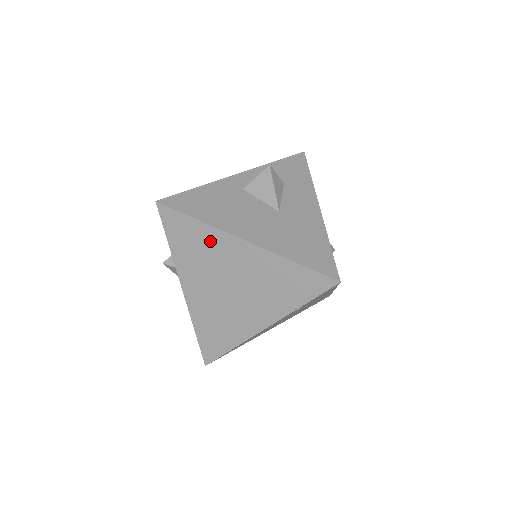
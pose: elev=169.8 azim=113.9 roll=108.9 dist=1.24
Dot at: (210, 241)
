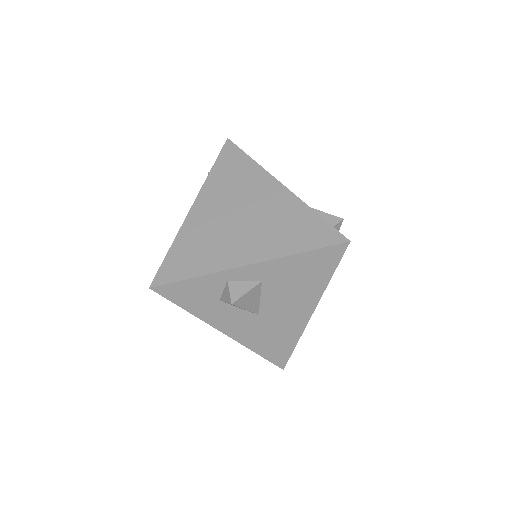
Dot at: occluded
